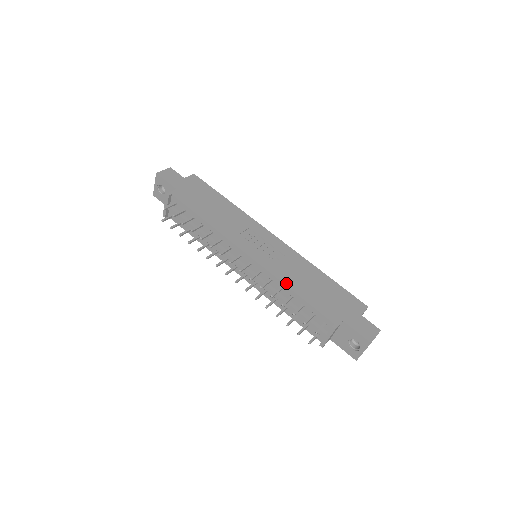
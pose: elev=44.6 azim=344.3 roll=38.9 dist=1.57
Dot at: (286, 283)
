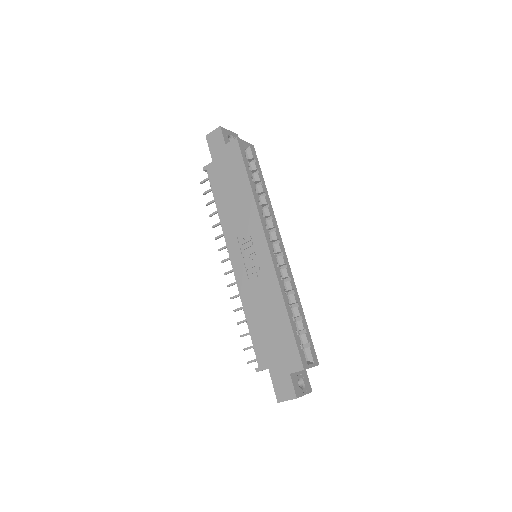
Dot at: (245, 307)
